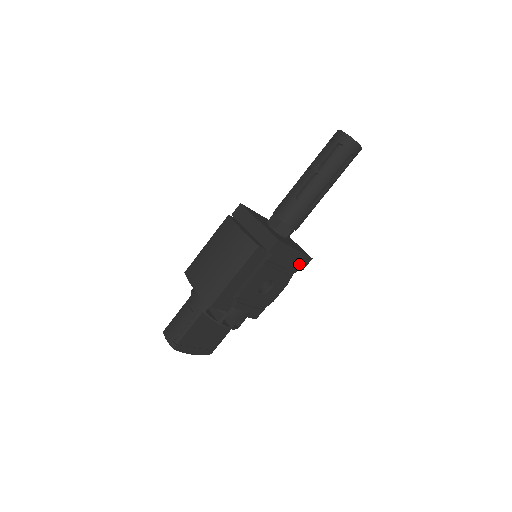
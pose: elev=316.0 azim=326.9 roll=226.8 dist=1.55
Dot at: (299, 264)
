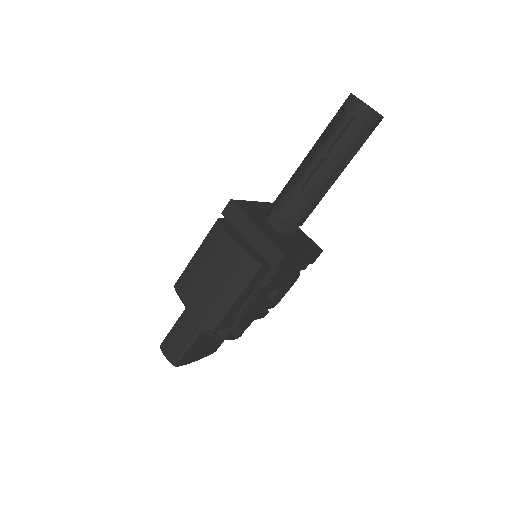
Dot at: (308, 261)
